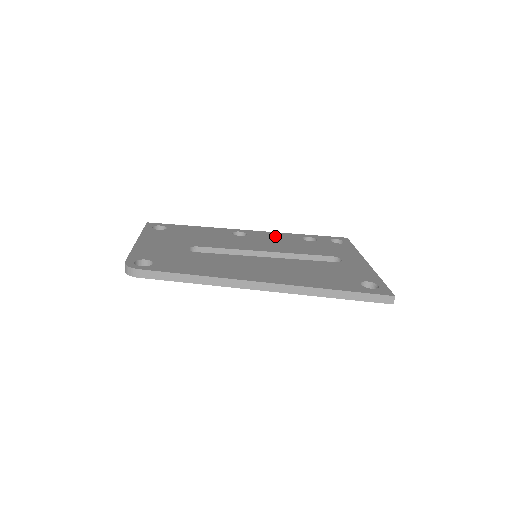
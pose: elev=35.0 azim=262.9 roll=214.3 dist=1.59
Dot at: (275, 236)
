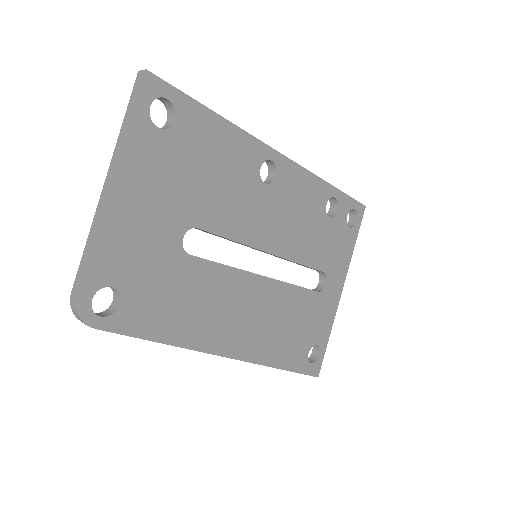
Dot at: (304, 191)
